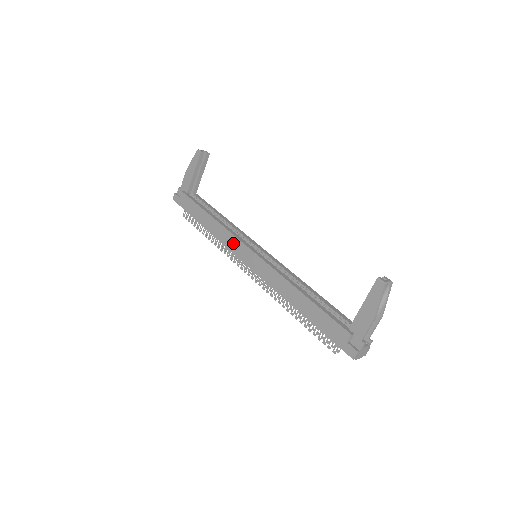
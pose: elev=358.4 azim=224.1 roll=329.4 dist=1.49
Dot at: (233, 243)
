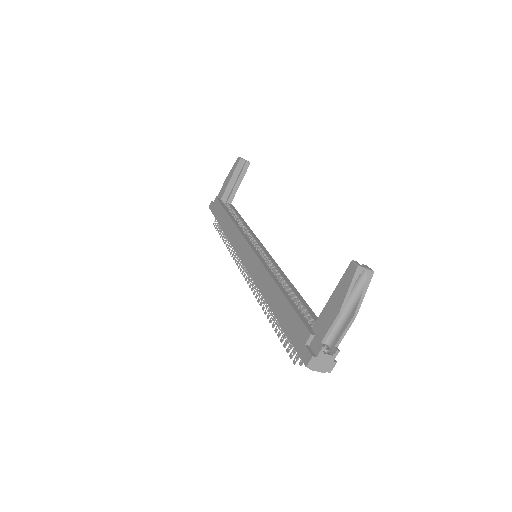
Dot at: (238, 241)
